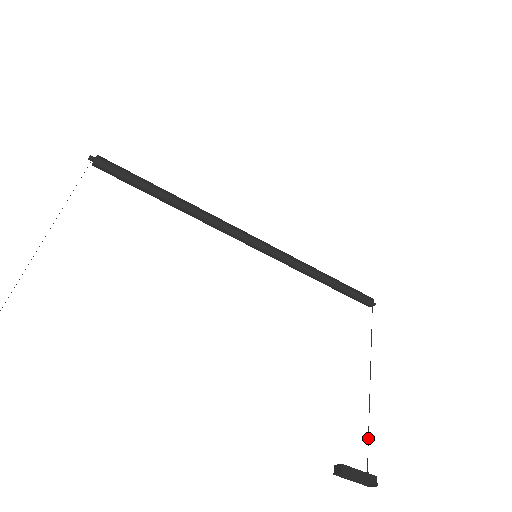
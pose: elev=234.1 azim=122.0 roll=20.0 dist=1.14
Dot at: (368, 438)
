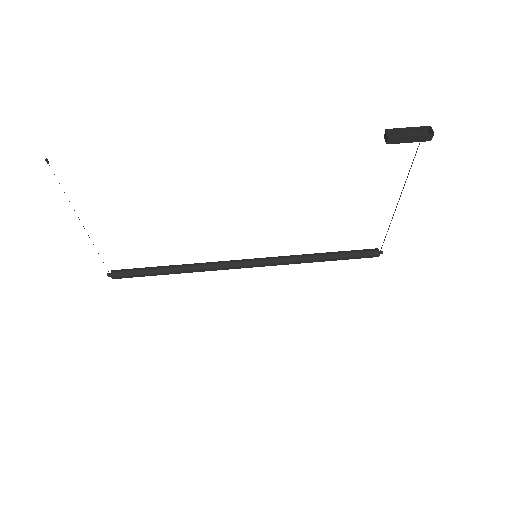
Dot at: occluded
